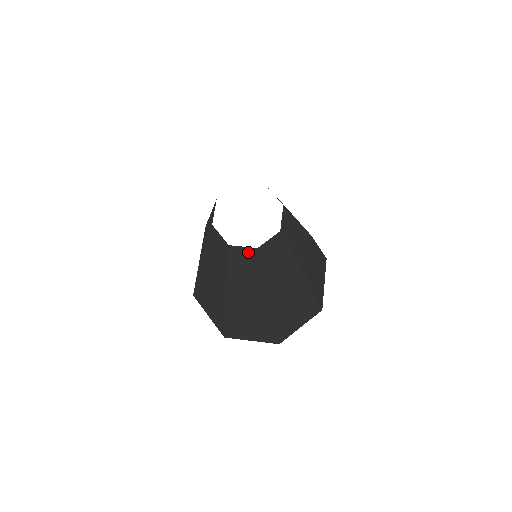
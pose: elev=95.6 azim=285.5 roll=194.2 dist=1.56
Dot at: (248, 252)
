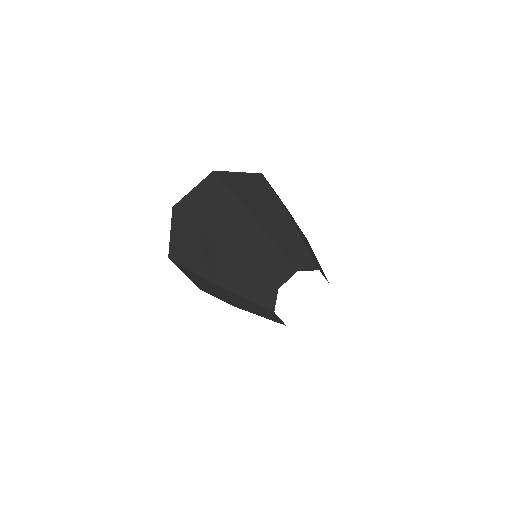
Dot at: occluded
